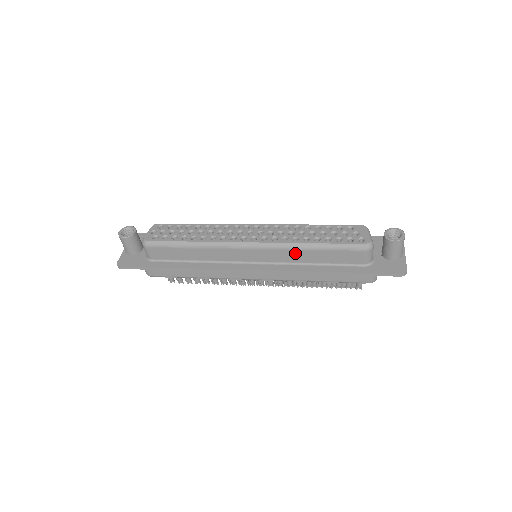
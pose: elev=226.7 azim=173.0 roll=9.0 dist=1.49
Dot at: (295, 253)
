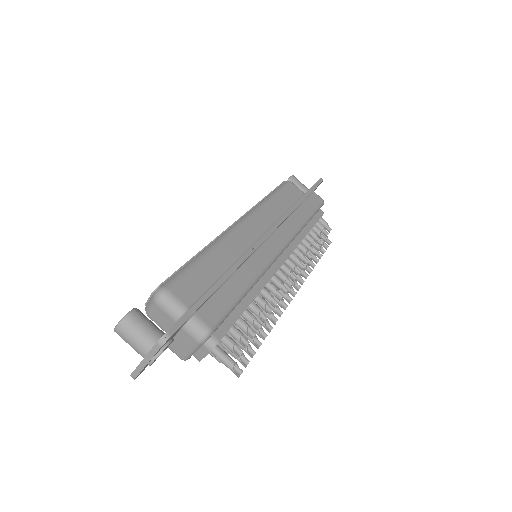
Dot at: (269, 208)
